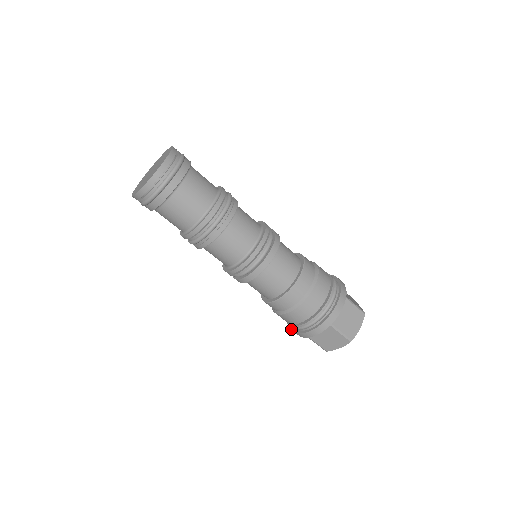
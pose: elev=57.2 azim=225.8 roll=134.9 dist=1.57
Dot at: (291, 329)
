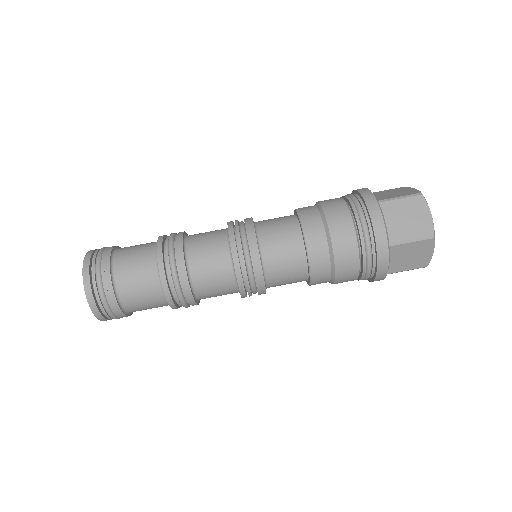
Dot at: (376, 266)
